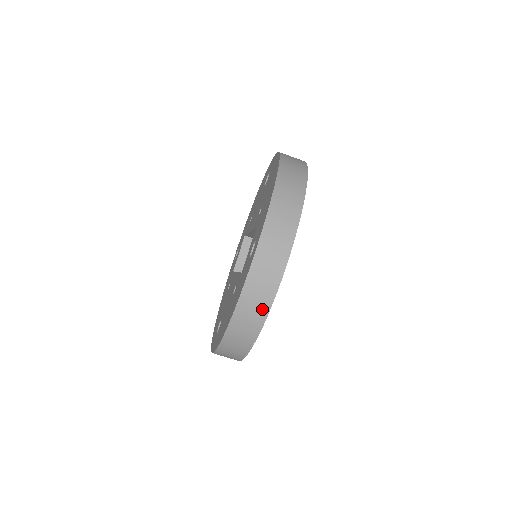
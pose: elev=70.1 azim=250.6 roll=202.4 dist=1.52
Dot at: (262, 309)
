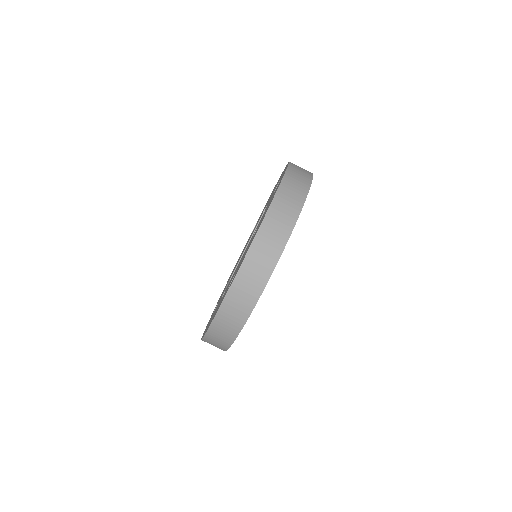
Dot at: (301, 192)
